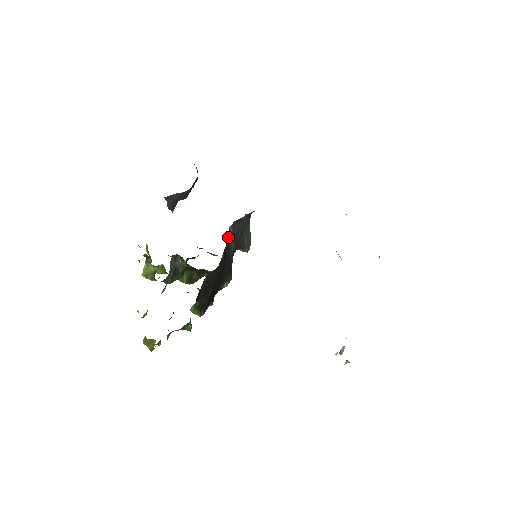
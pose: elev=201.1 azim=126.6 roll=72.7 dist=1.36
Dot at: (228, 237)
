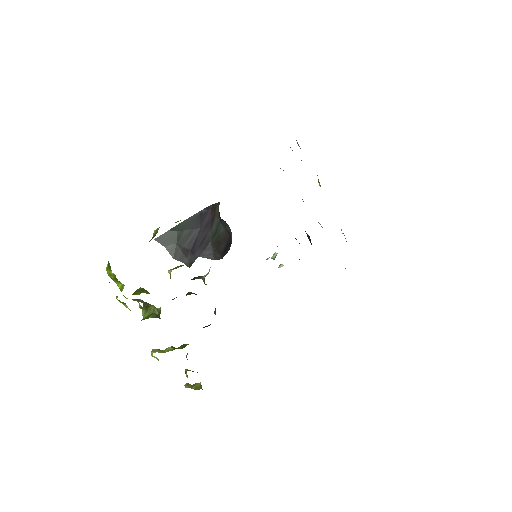
Dot at: occluded
